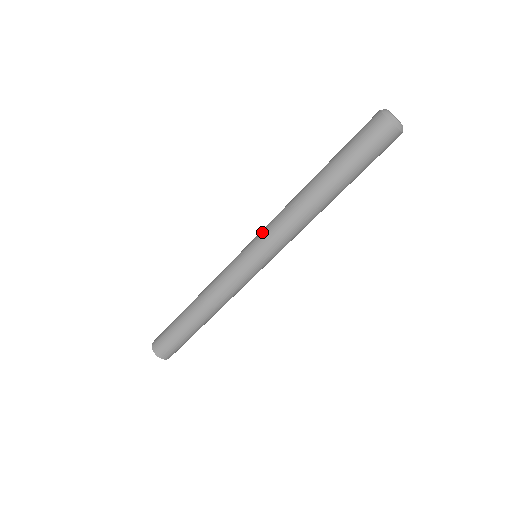
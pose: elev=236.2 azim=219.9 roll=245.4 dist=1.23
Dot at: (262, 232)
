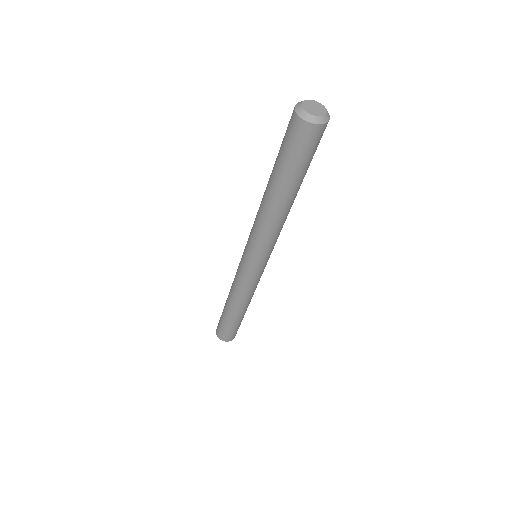
Dot at: occluded
